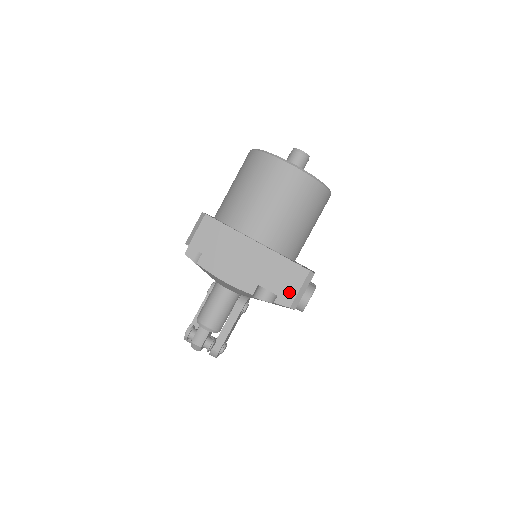
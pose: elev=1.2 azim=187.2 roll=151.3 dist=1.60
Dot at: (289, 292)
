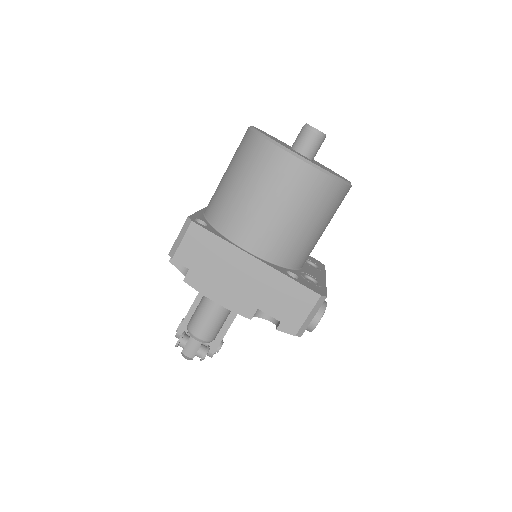
Dot at: (295, 319)
